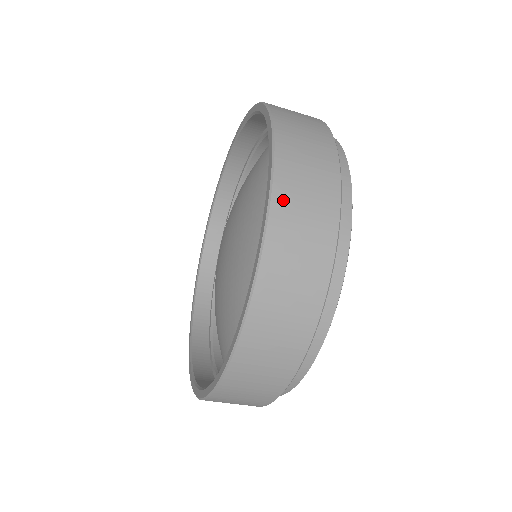
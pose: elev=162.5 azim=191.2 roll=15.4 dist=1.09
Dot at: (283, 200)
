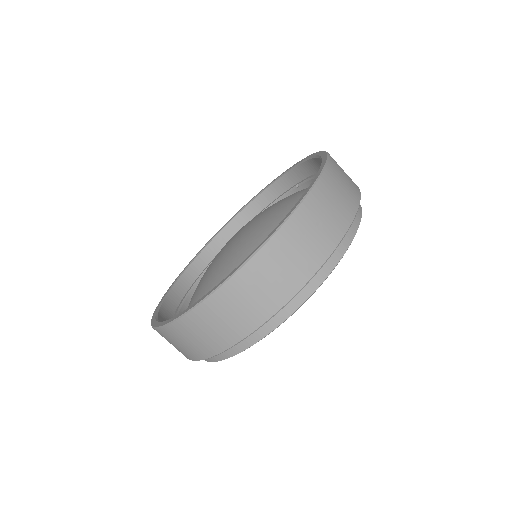
Dot at: (208, 309)
